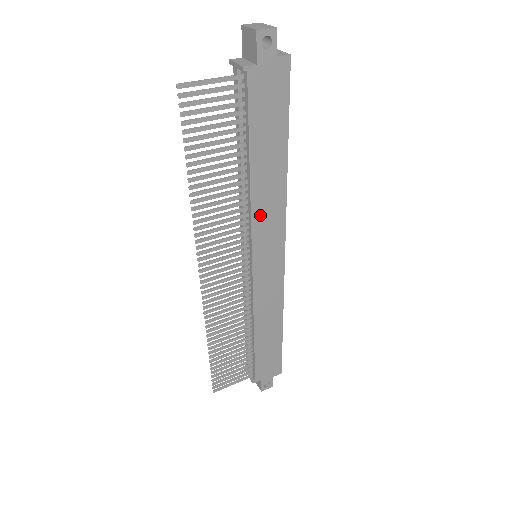
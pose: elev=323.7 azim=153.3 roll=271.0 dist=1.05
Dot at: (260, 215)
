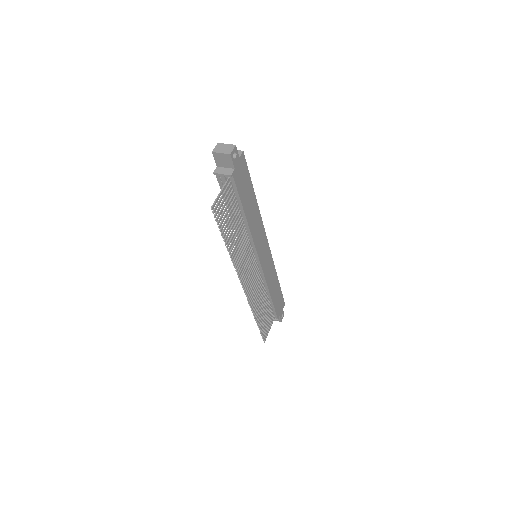
Dot at: (255, 235)
